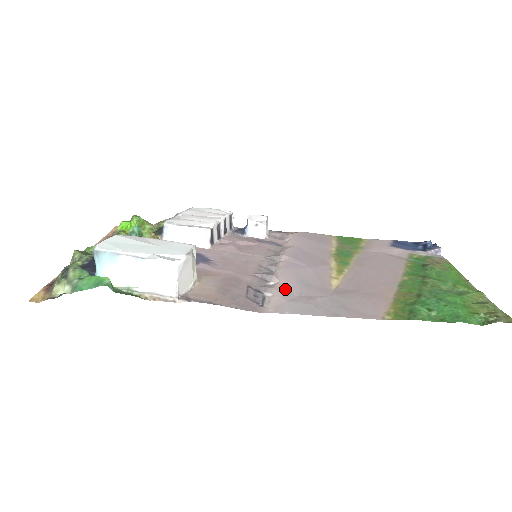
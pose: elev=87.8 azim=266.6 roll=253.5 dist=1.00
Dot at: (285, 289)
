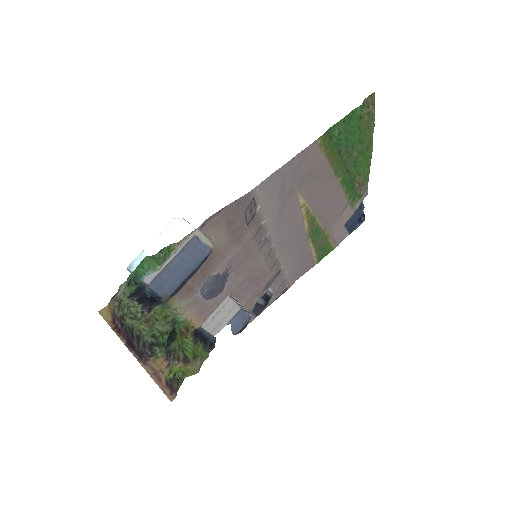
Dot at: (270, 208)
